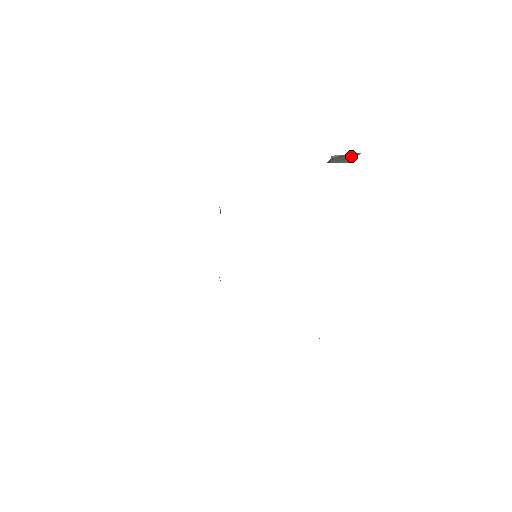
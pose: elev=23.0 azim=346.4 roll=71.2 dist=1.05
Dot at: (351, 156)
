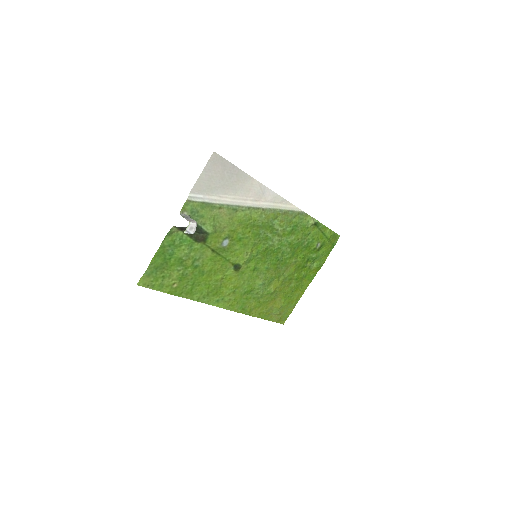
Dot at: (184, 232)
